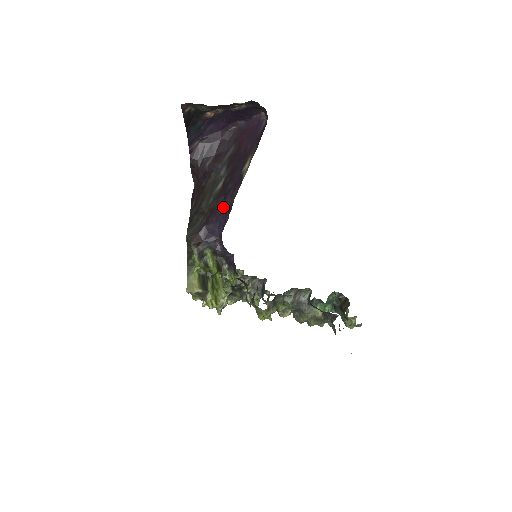
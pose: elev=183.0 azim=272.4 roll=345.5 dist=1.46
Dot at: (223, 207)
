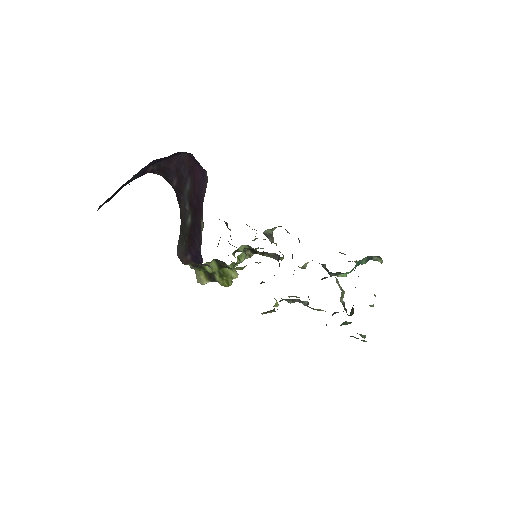
Dot at: (197, 245)
